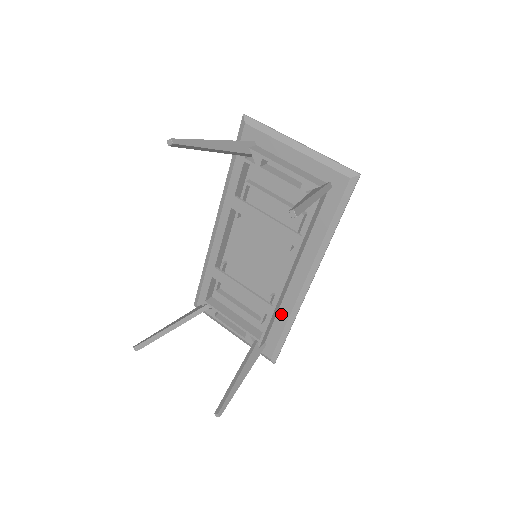
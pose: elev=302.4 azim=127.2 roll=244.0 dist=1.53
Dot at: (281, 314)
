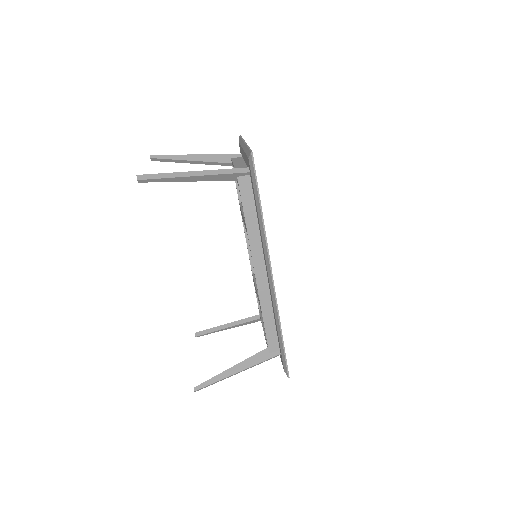
Dot at: (274, 315)
